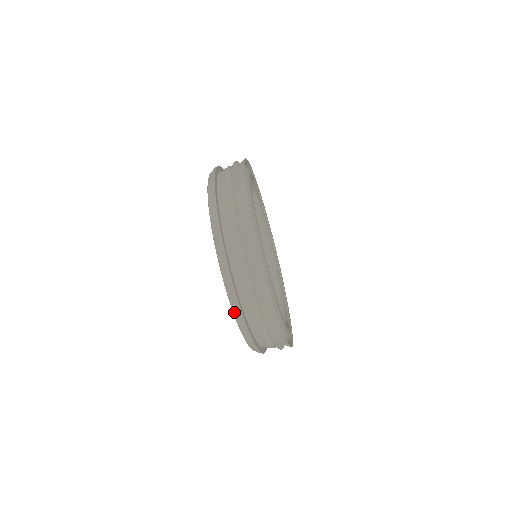
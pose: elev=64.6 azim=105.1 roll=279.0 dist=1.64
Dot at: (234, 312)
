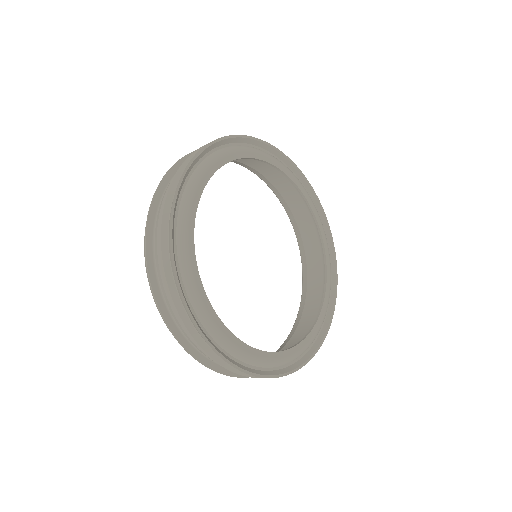
Dot at: occluded
